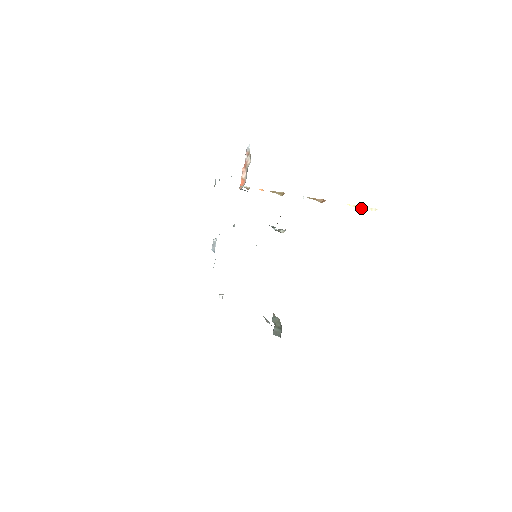
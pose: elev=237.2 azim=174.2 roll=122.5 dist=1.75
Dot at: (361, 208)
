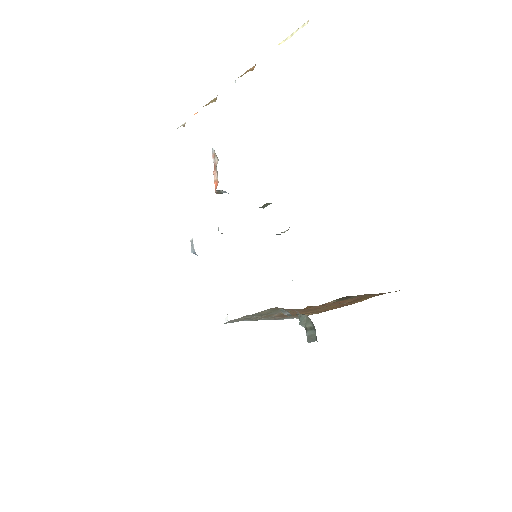
Dot at: occluded
